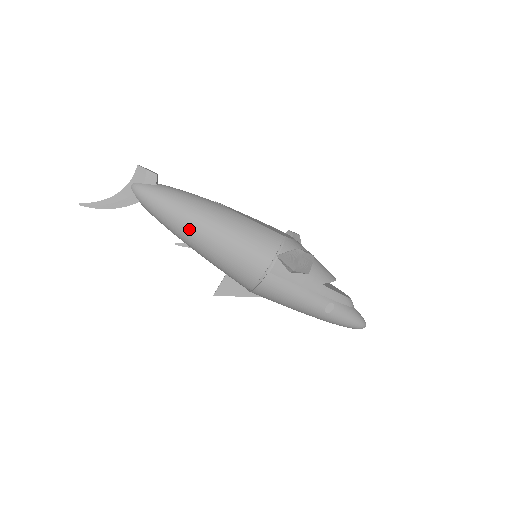
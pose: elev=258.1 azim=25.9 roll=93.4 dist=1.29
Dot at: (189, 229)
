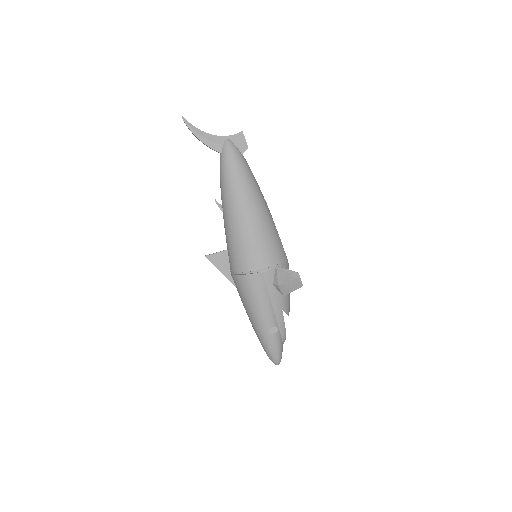
Dot at: (239, 199)
